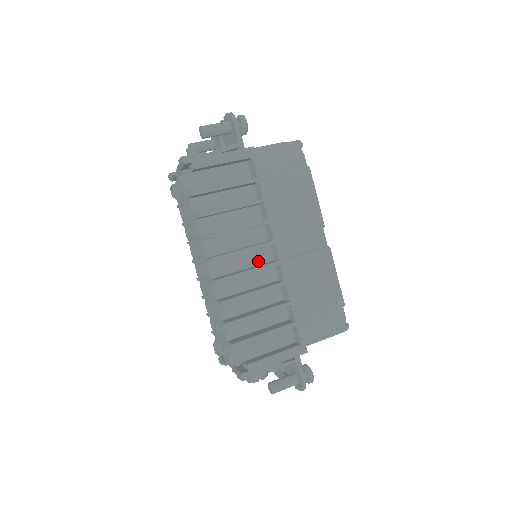
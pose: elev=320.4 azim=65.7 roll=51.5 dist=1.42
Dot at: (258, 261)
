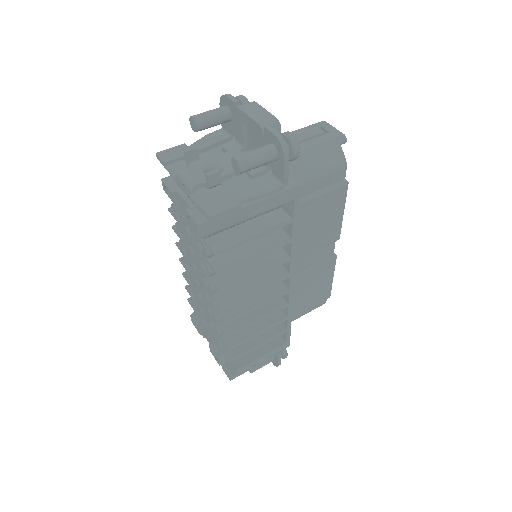
Dot at: occluded
